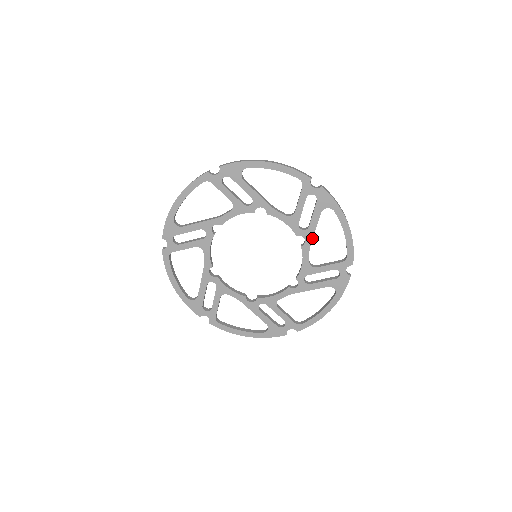
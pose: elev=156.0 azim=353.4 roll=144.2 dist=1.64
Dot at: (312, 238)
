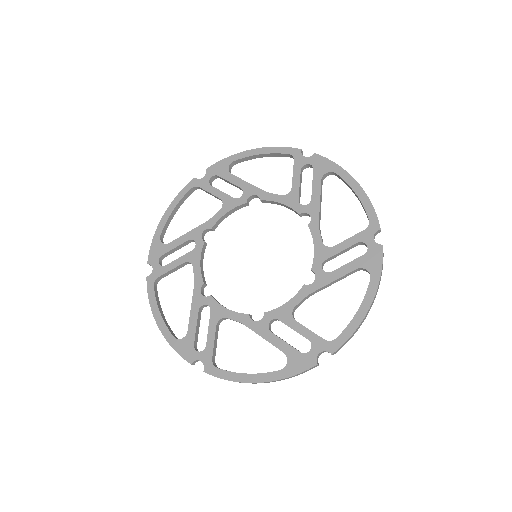
Dot at: (318, 211)
